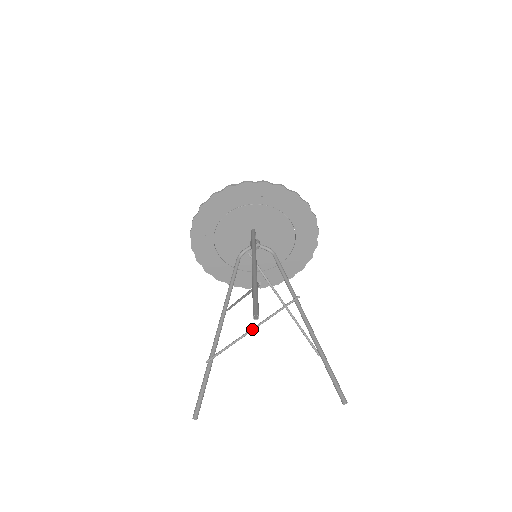
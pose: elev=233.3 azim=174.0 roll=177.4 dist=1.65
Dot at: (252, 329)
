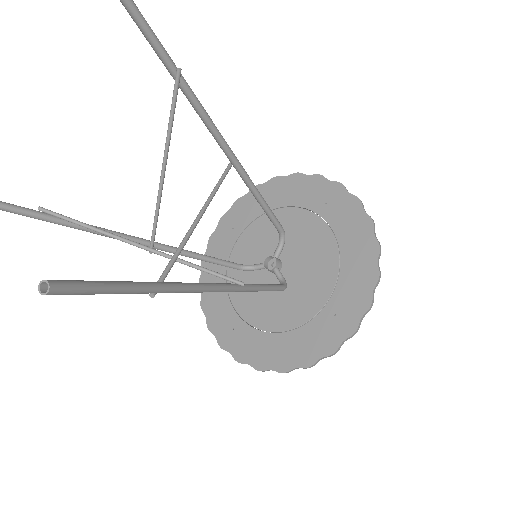
Dot at: (135, 242)
